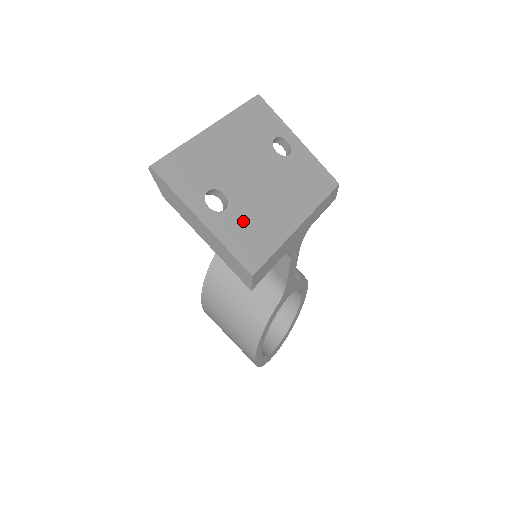
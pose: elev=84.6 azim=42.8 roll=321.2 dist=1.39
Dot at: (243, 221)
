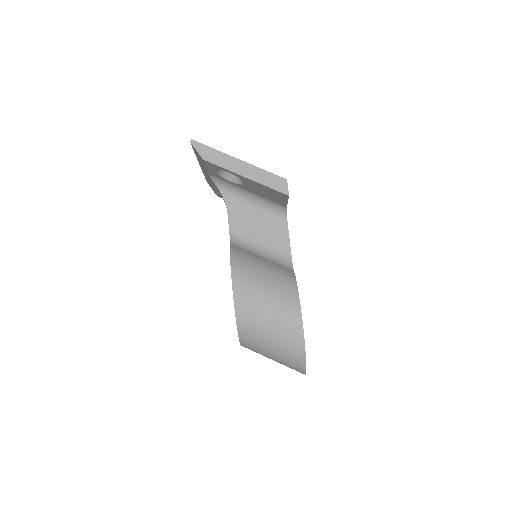
Dot at: occluded
